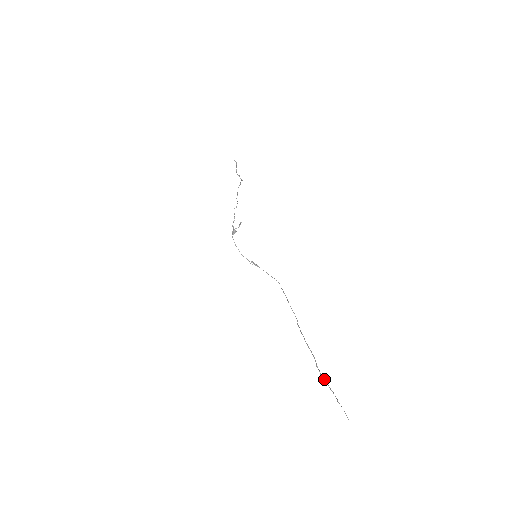
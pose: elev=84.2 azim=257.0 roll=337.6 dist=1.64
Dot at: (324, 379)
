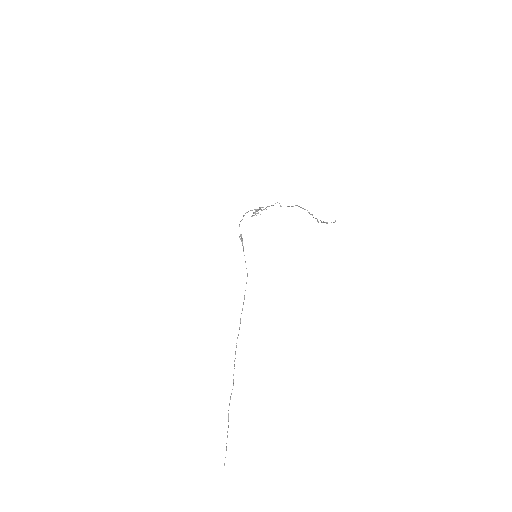
Dot at: occluded
